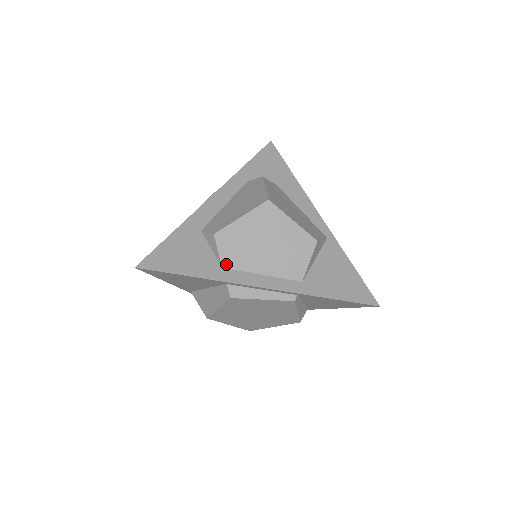
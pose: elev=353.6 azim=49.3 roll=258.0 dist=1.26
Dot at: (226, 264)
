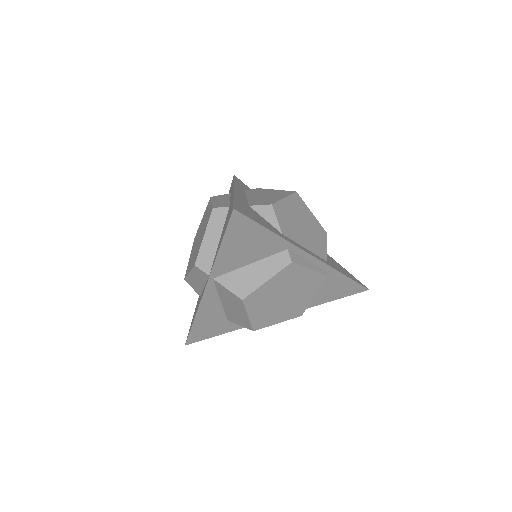
Dot at: (284, 232)
